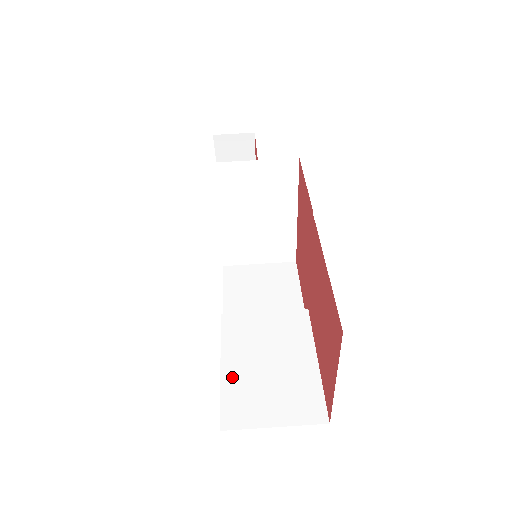
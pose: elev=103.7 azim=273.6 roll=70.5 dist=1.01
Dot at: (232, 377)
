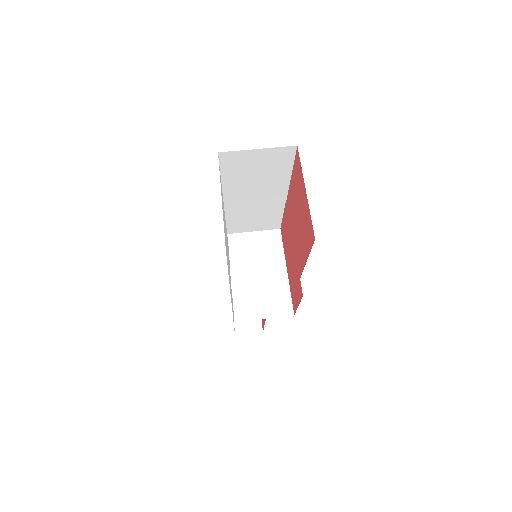
Dot at: occluded
